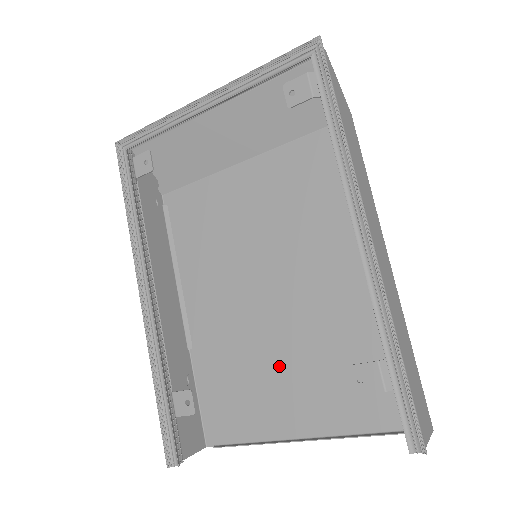
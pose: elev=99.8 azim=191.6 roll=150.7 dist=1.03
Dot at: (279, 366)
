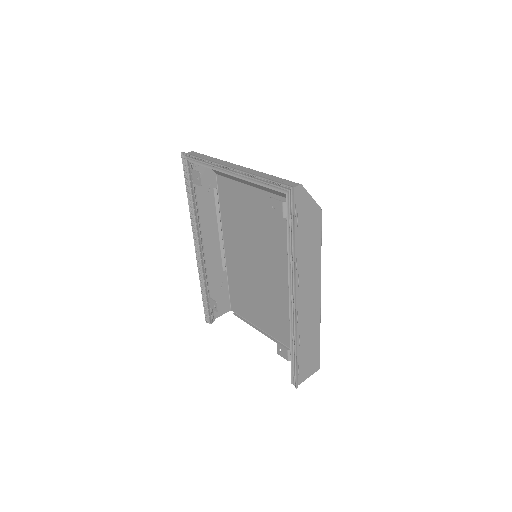
Dot at: (265, 302)
